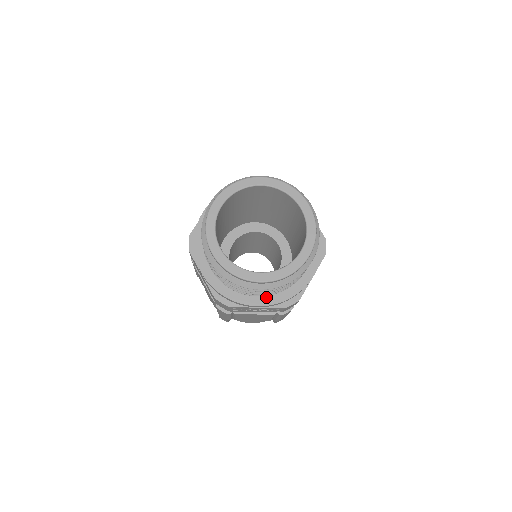
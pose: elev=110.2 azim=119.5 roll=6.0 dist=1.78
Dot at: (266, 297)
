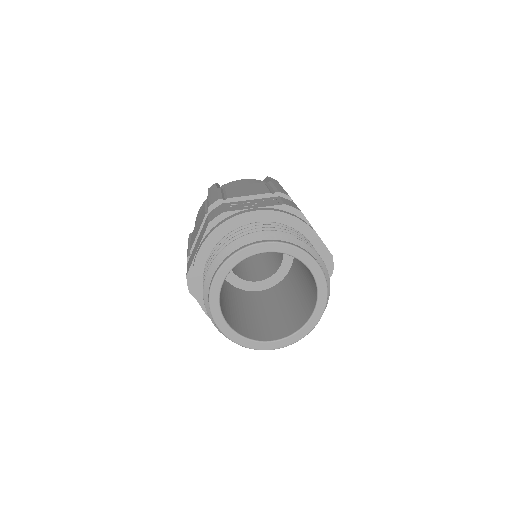
Dot at: occluded
